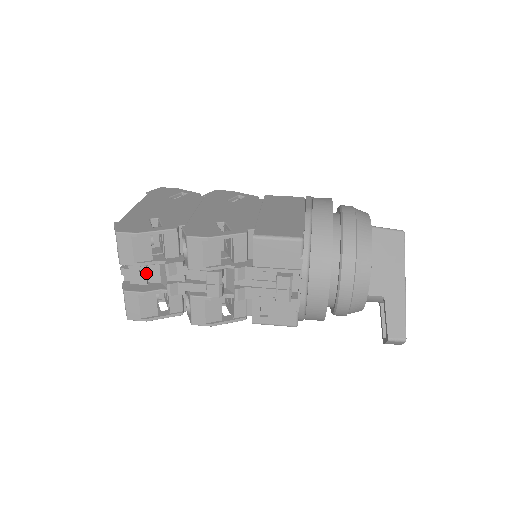
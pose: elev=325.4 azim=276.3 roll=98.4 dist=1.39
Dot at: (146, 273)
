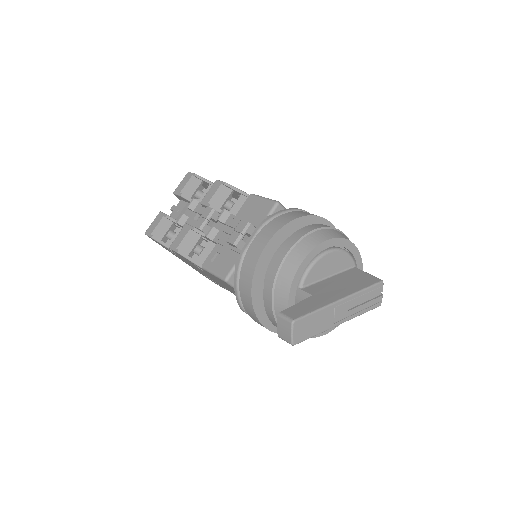
Dot at: (181, 212)
